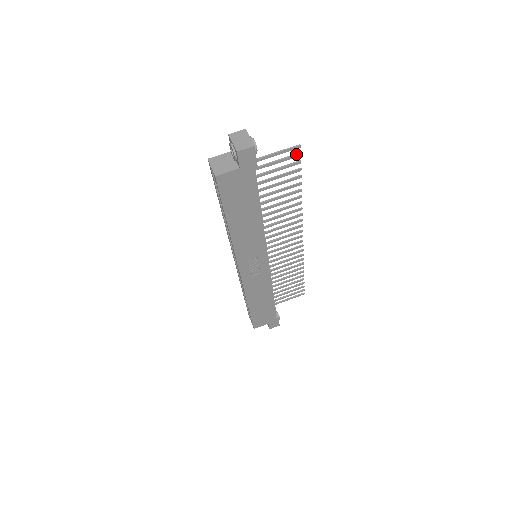
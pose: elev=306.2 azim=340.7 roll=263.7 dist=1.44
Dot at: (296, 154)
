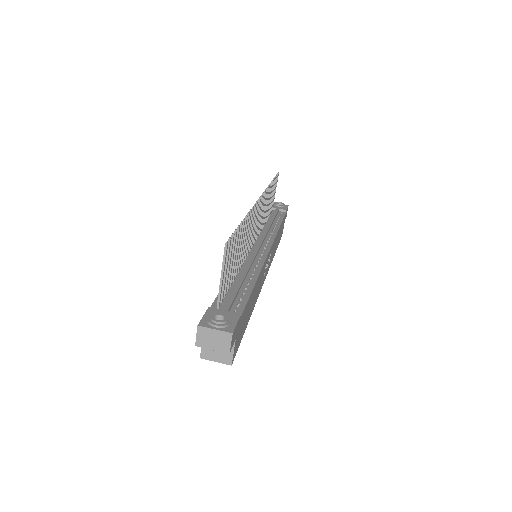
Dot at: (229, 245)
